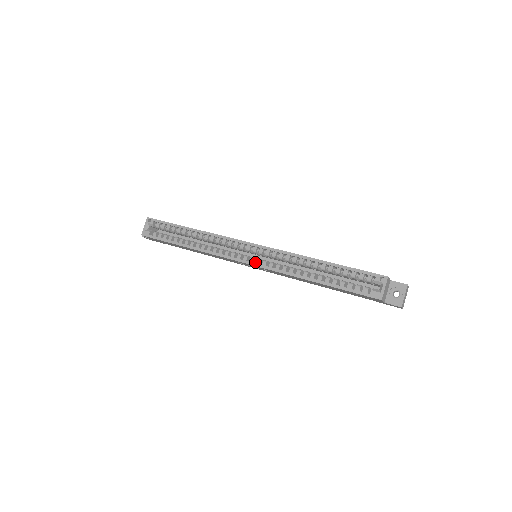
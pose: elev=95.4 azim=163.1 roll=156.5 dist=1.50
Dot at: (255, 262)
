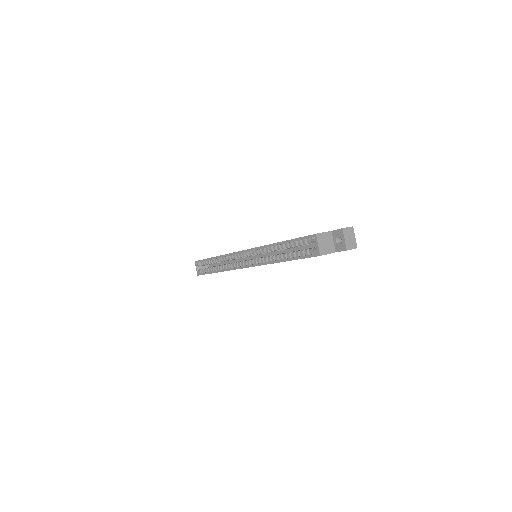
Dot at: occluded
